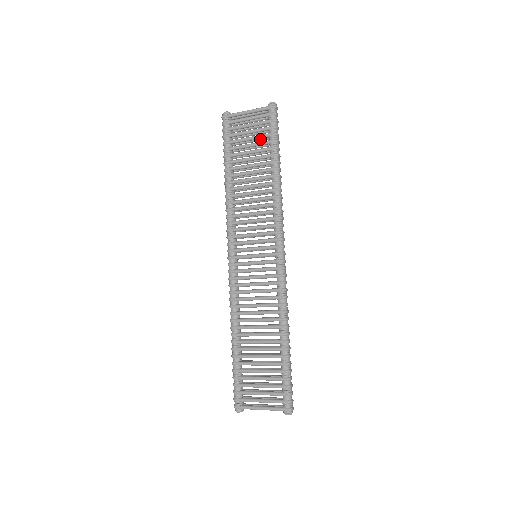
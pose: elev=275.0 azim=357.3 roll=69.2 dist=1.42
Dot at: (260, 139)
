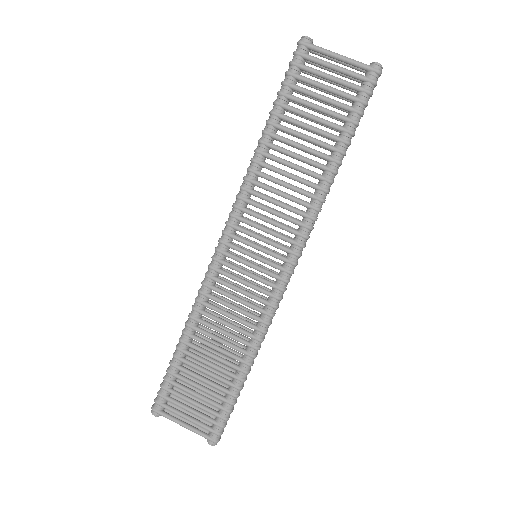
Dot at: (335, 105)
